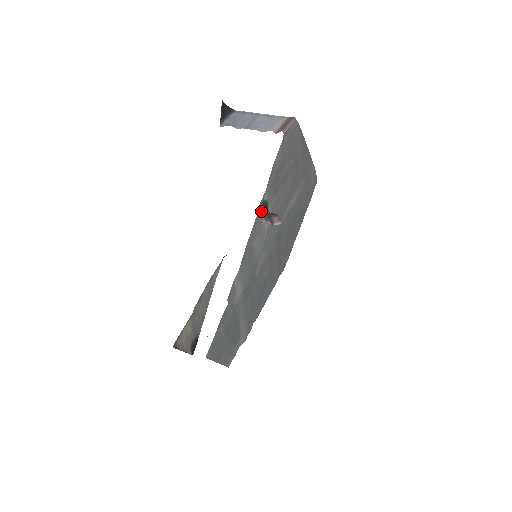
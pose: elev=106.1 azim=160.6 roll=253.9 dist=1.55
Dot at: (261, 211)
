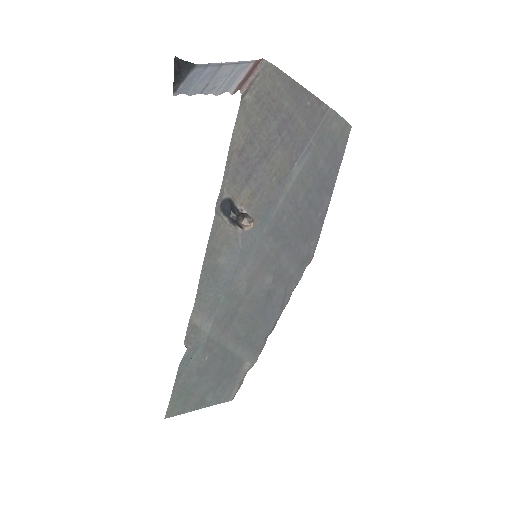
Dot at: (221, 215)
